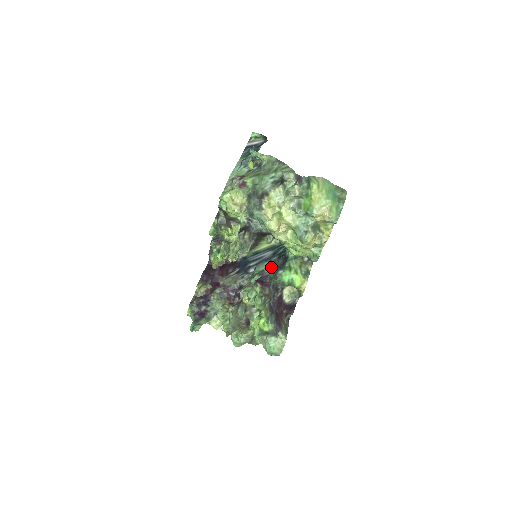
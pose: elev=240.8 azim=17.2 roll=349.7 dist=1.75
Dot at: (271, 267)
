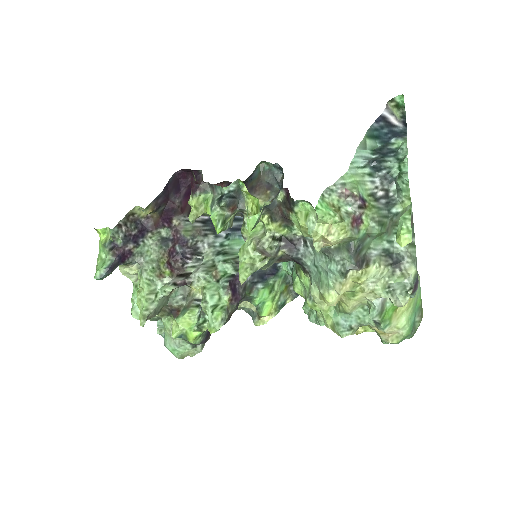
Dot at: occluded
